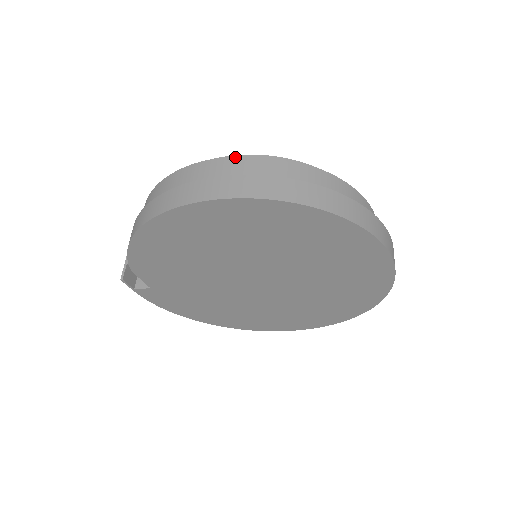
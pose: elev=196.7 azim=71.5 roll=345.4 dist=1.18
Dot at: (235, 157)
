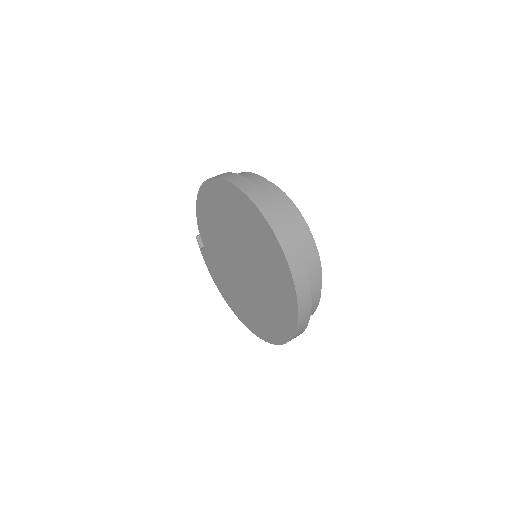
Dot at: (252, 173)
